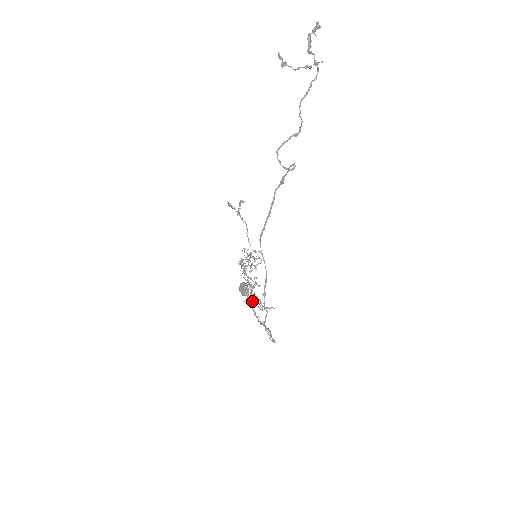
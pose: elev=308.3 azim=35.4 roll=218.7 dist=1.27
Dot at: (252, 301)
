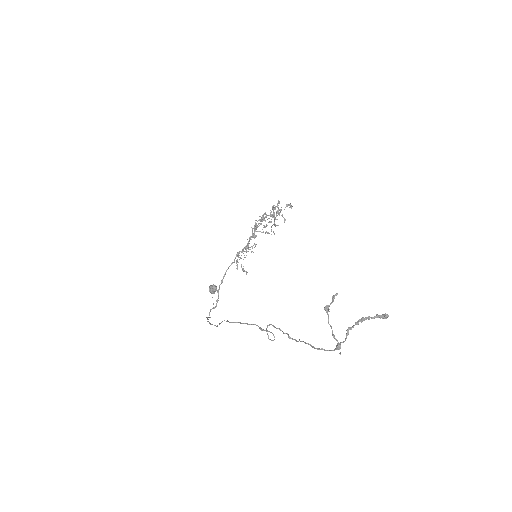
Dot at: (234, 262)
